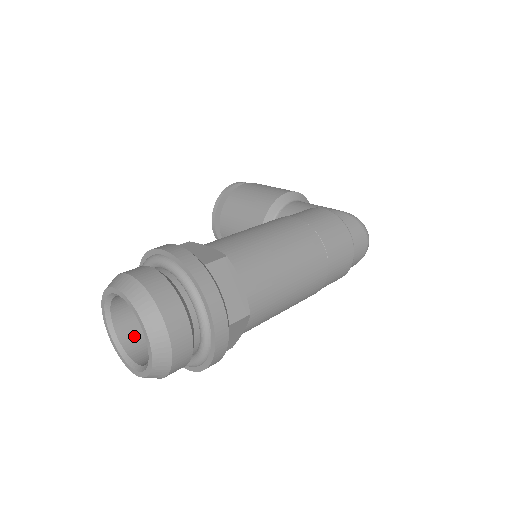
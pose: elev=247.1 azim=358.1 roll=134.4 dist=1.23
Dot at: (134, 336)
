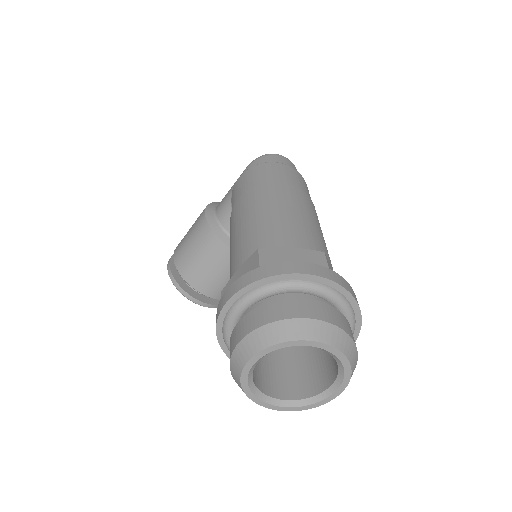
Dot at: (297, 385)
